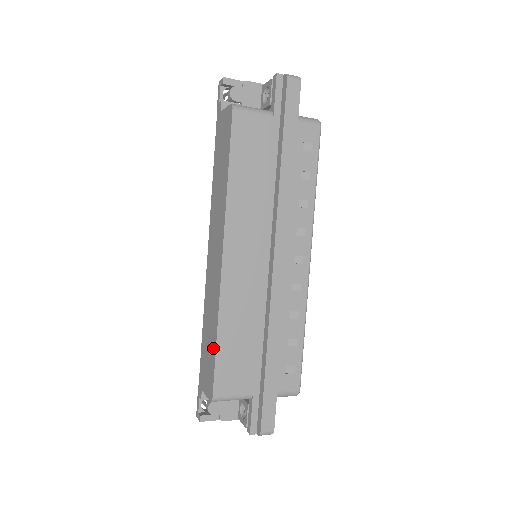
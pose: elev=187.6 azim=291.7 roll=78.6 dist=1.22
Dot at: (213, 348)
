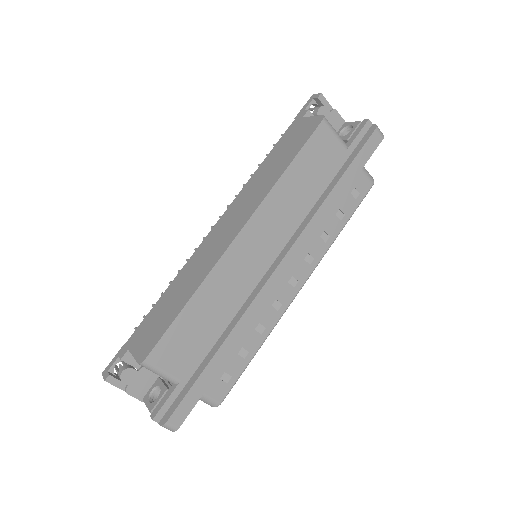
Dot at: (174, 312)
